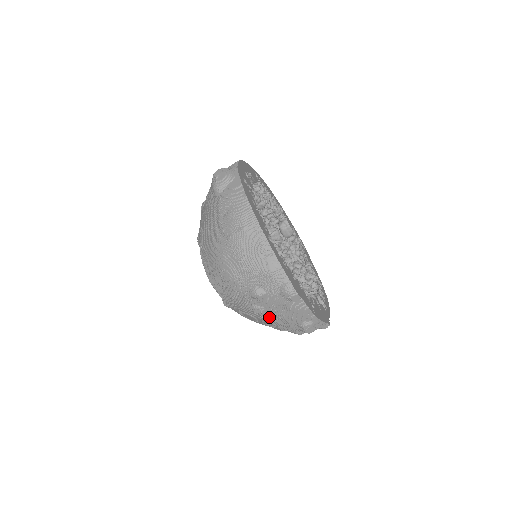
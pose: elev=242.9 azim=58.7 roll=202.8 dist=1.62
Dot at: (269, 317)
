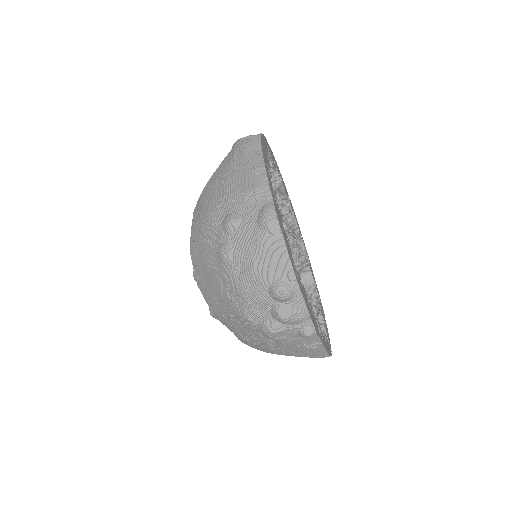
Dot at: (236, 267)
